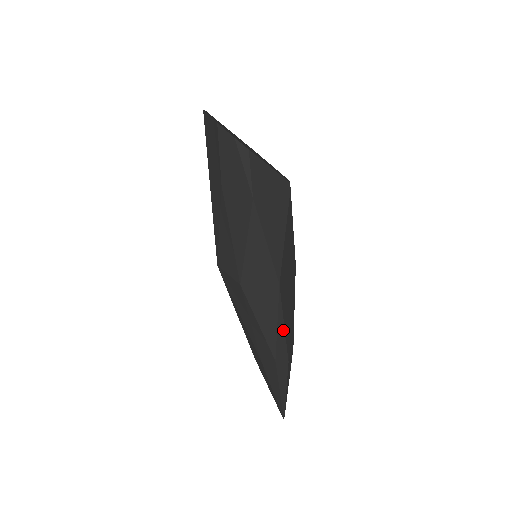
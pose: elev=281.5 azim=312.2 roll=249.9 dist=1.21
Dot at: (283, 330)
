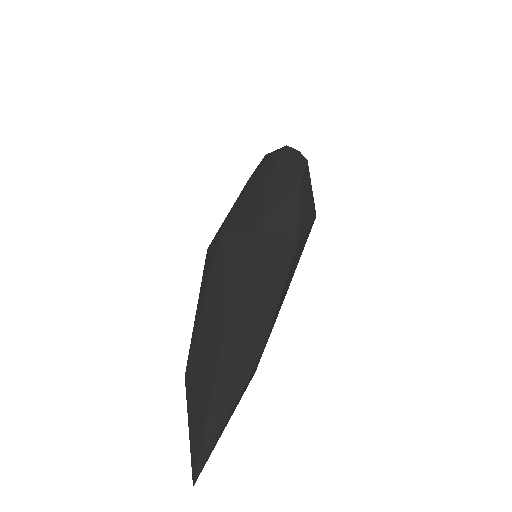
Dot at: (280, 295)
